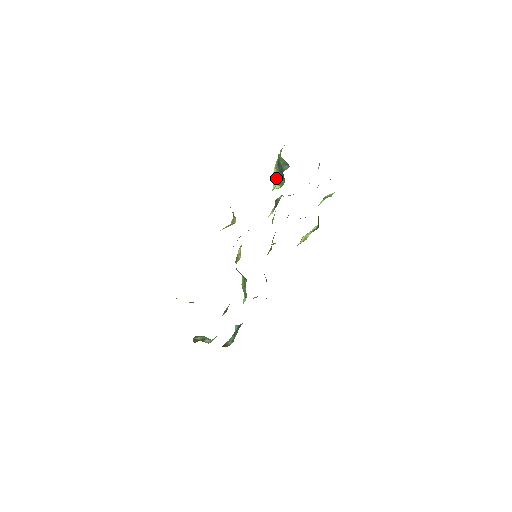
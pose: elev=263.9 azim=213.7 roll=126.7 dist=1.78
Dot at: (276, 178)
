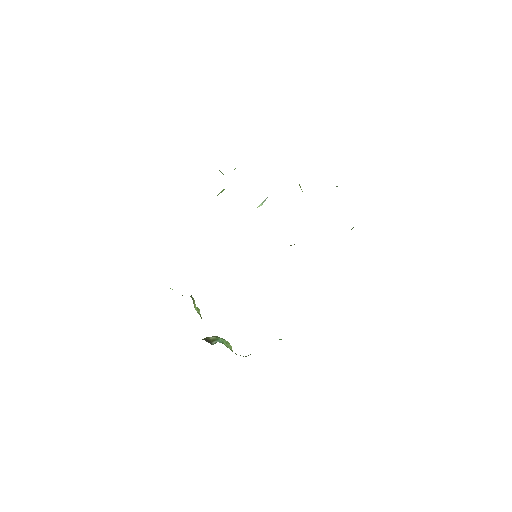
Dot at: occluded
